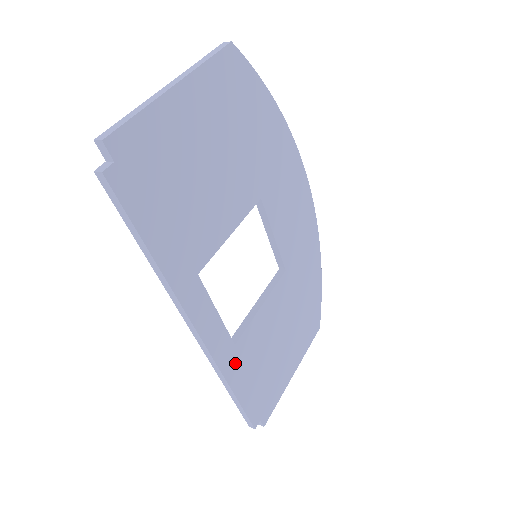
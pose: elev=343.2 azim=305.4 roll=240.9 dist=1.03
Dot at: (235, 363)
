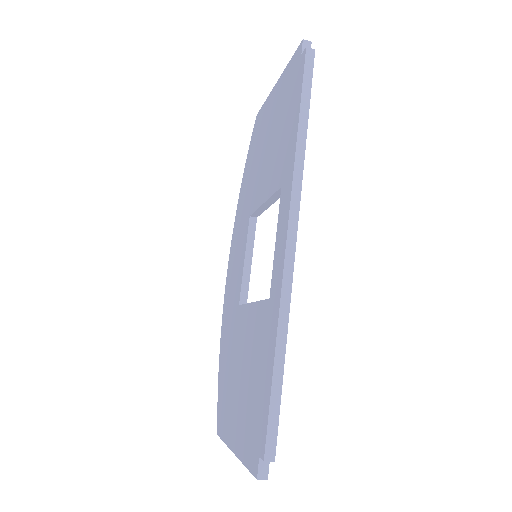
Dot at: occluded
